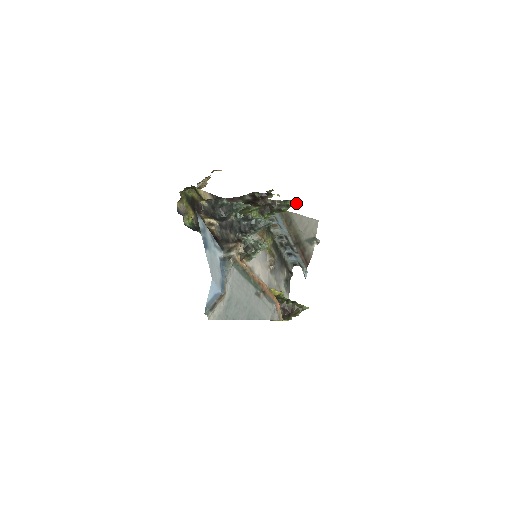
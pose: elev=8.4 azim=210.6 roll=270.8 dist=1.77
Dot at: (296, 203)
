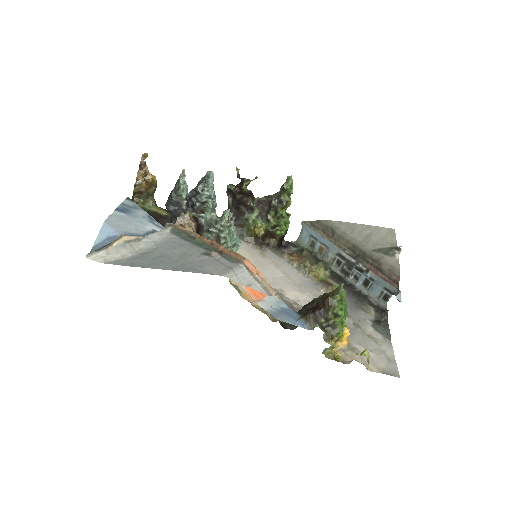
Dot at: (288, 179)
